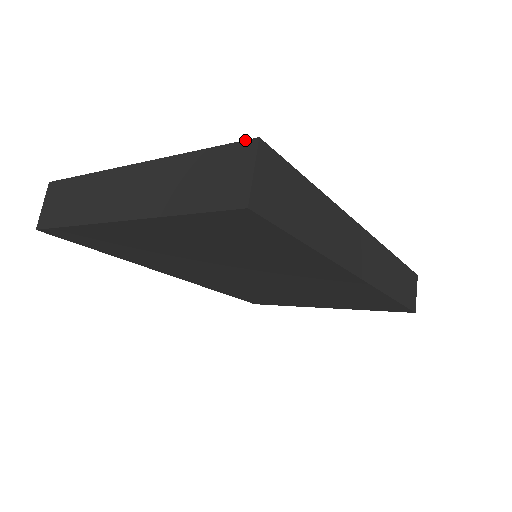
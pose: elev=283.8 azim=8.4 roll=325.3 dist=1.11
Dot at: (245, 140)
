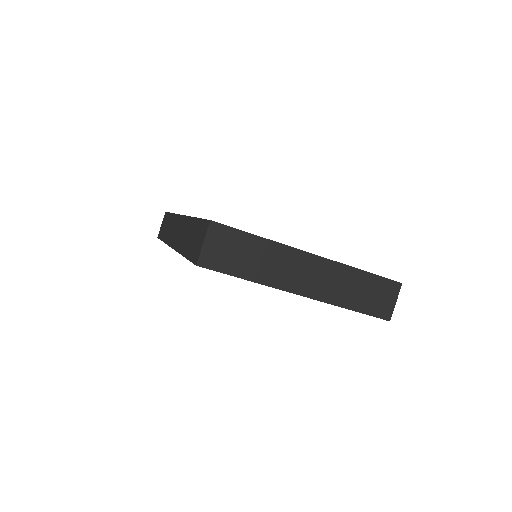
Dot at: (395, 281)
